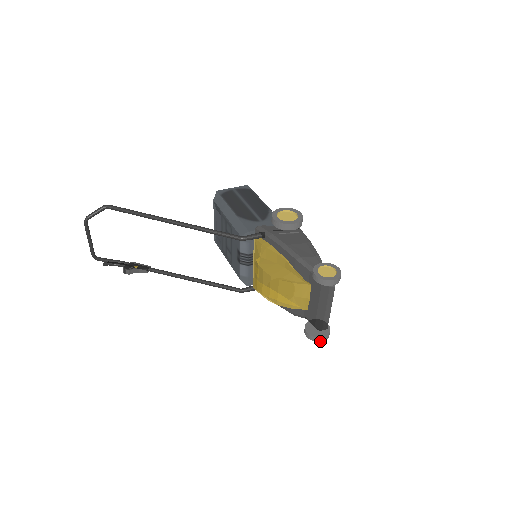
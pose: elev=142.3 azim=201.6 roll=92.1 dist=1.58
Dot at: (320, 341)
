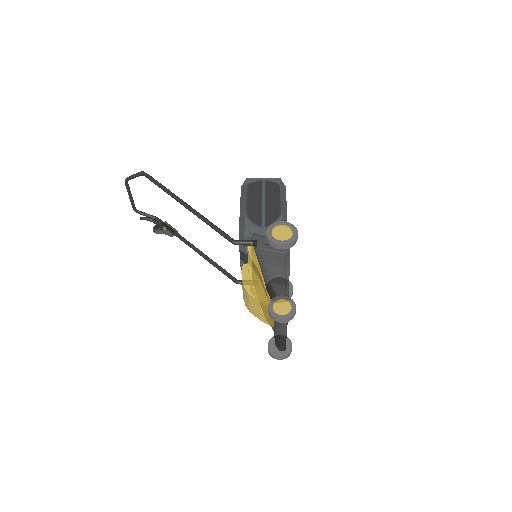
Dot at: occluded
